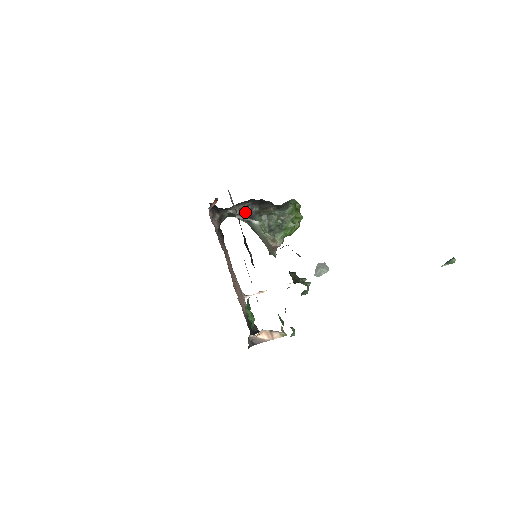
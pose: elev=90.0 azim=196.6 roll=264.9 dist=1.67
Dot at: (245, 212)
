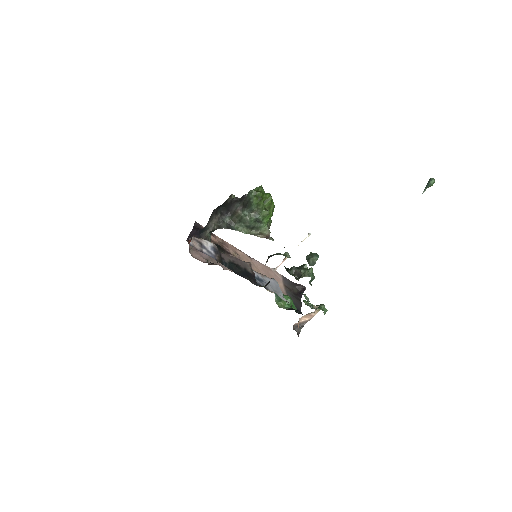
Dot at: (221, 226)
